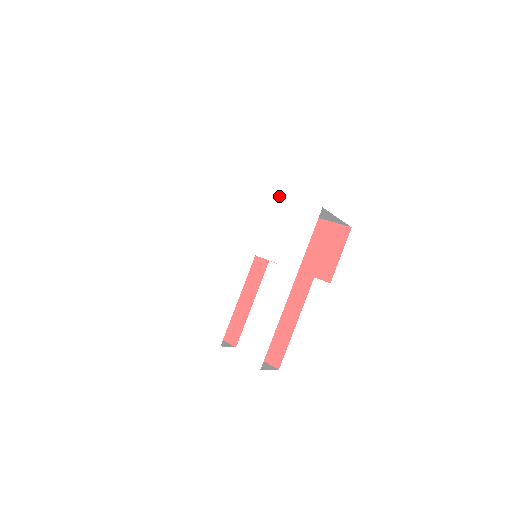
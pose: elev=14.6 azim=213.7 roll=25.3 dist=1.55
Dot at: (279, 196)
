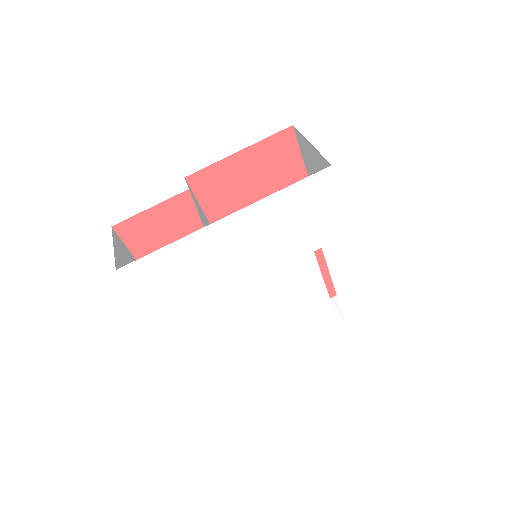
Dot at: (262, 200)
